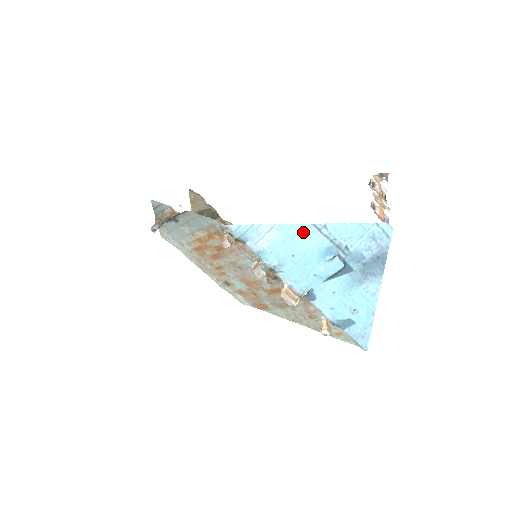
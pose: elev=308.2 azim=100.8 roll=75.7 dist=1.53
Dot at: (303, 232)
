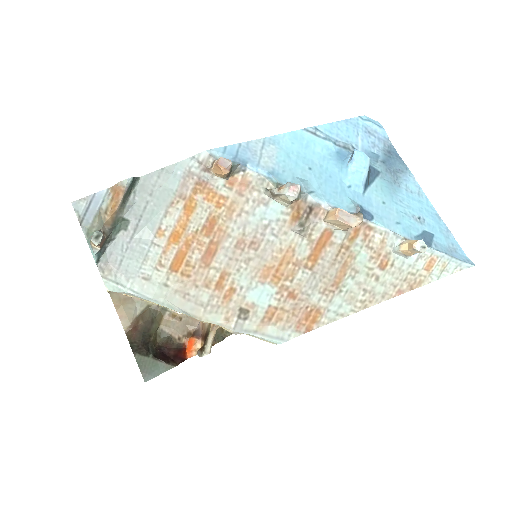
Dot at: (300, 140)
